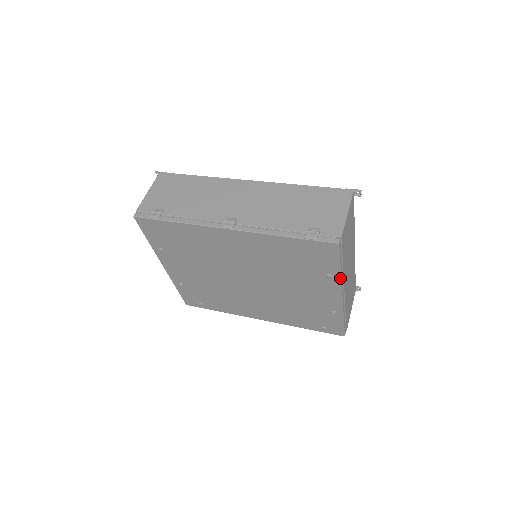
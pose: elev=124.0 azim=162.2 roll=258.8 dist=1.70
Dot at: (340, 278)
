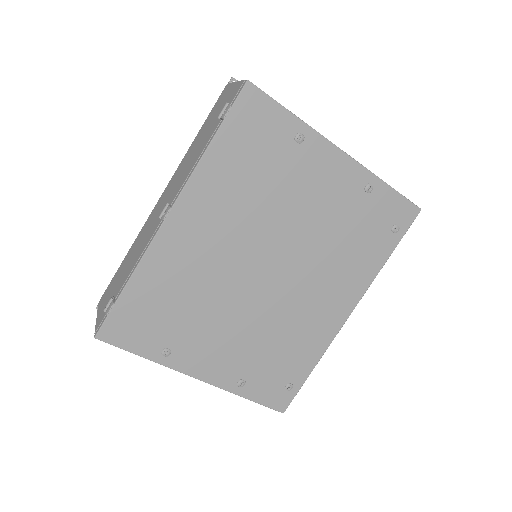
Dot at: (308, 127)
